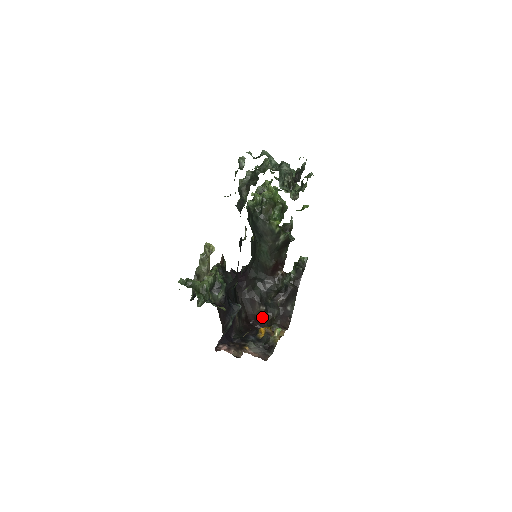
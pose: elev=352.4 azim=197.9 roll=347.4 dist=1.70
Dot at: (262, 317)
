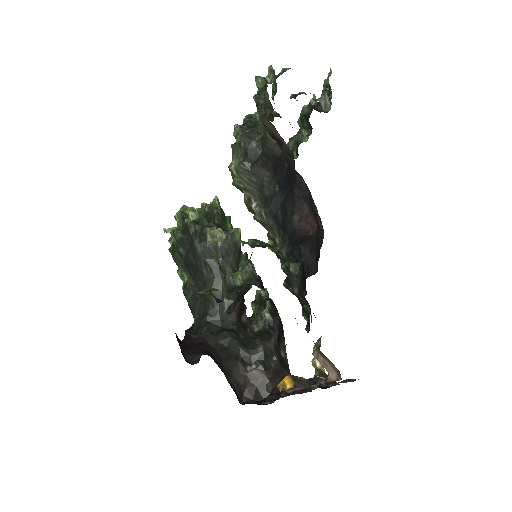
Dot at: (255, 383)
